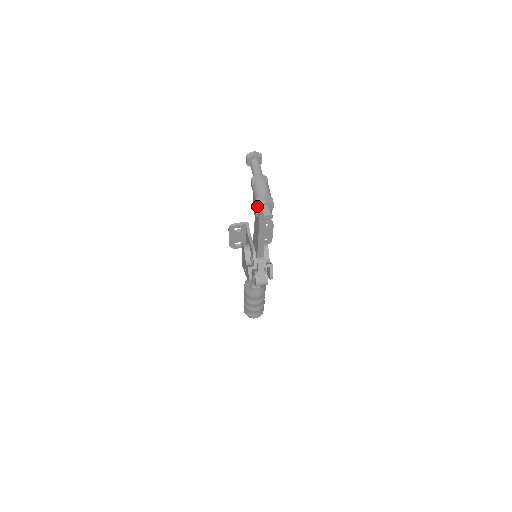
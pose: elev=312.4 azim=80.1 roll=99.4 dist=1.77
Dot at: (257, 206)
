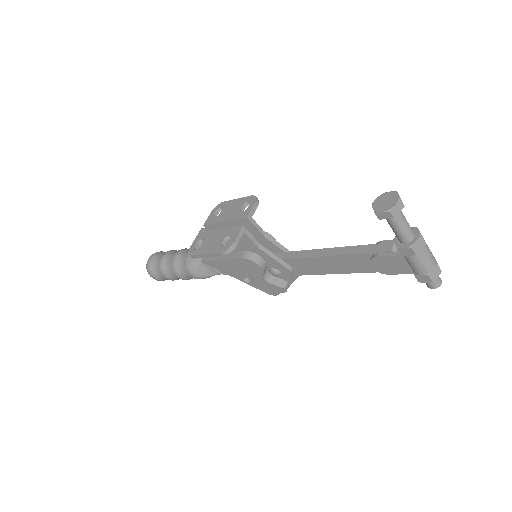
Dot at: (430, 282)
